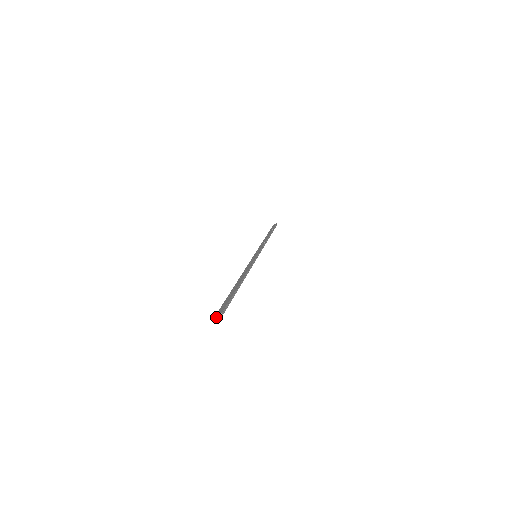
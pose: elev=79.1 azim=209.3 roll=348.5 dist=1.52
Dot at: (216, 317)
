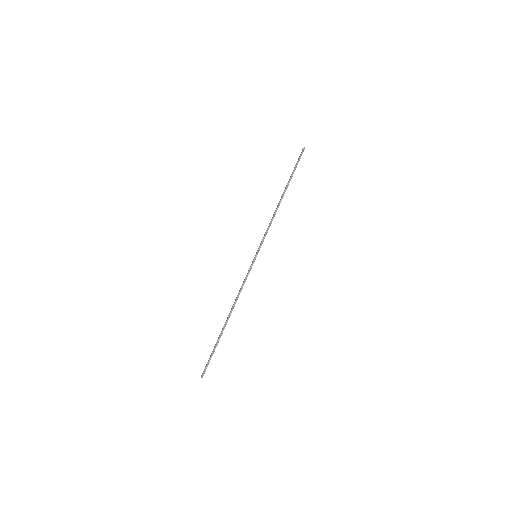
Dot at: (202, 377)
